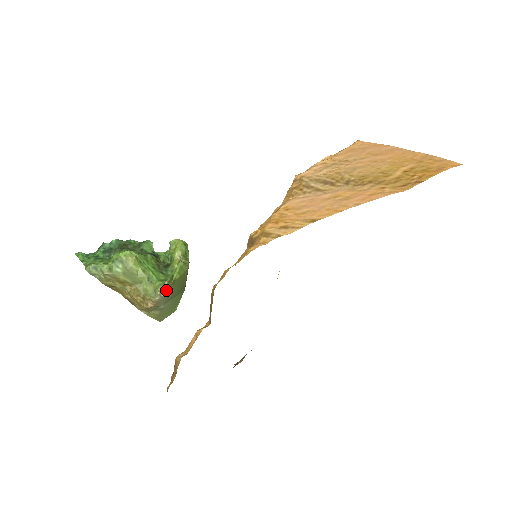
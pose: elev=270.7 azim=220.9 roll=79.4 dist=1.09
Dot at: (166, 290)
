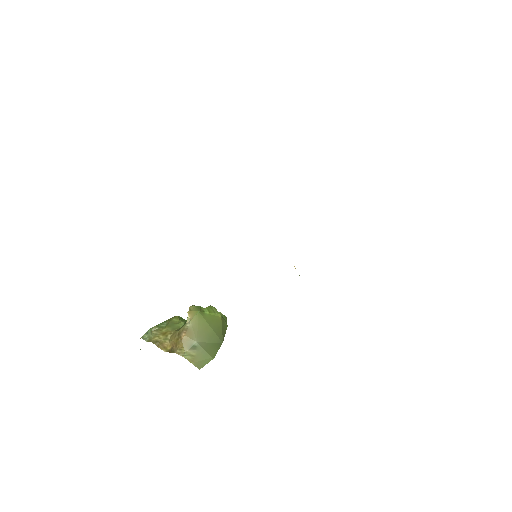
Dot at: (192, 310)
